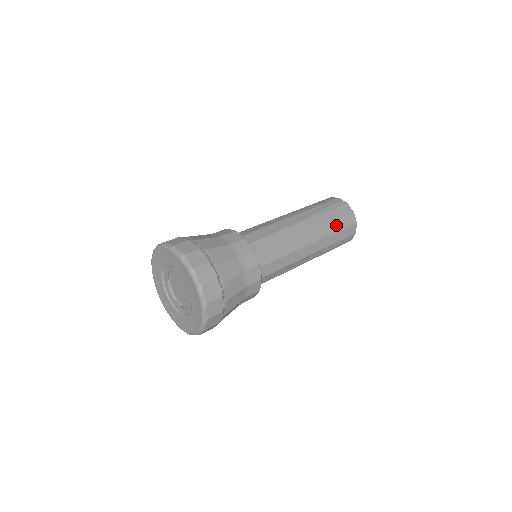
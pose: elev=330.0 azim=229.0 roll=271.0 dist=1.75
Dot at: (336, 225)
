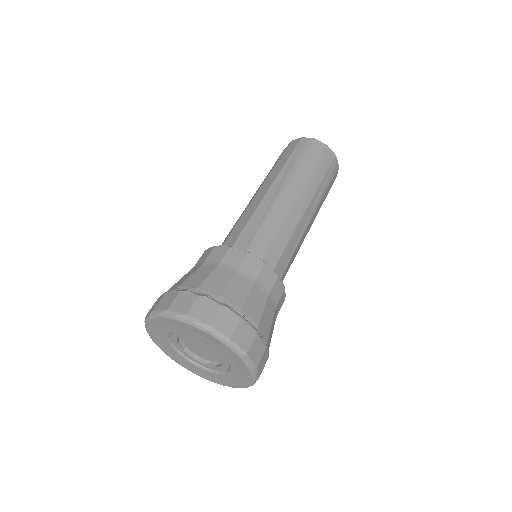
Dot at: occluded
